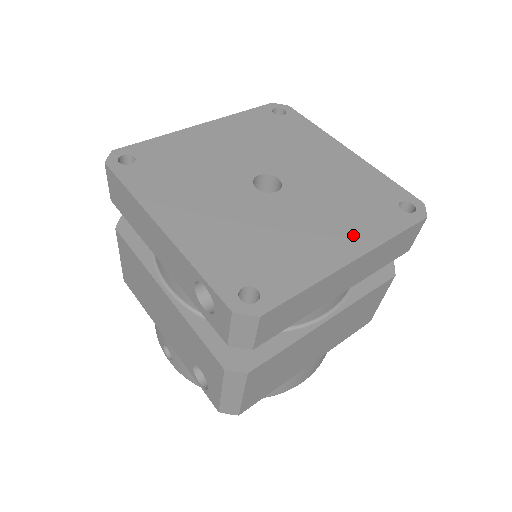
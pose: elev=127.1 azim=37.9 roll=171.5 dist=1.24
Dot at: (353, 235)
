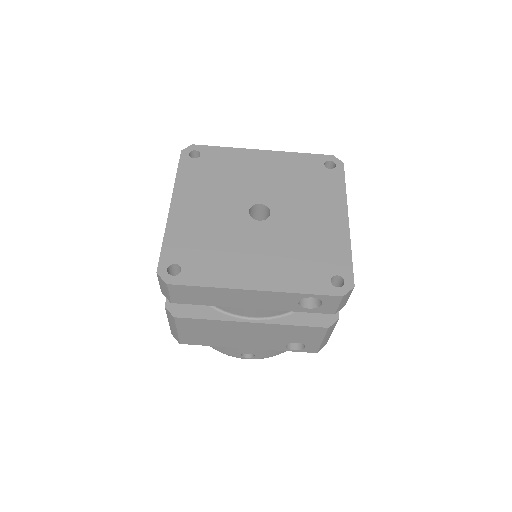
Dot at: (331, 205)
